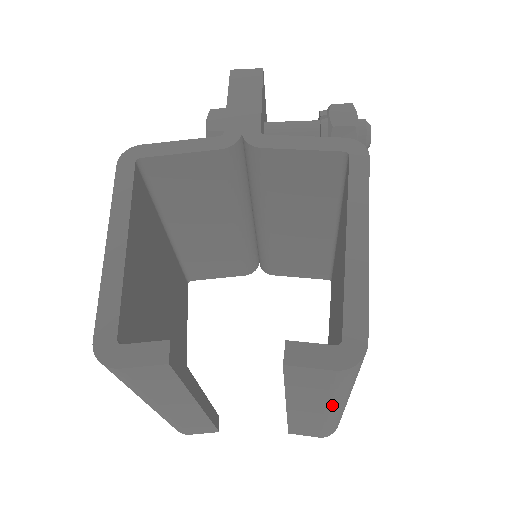
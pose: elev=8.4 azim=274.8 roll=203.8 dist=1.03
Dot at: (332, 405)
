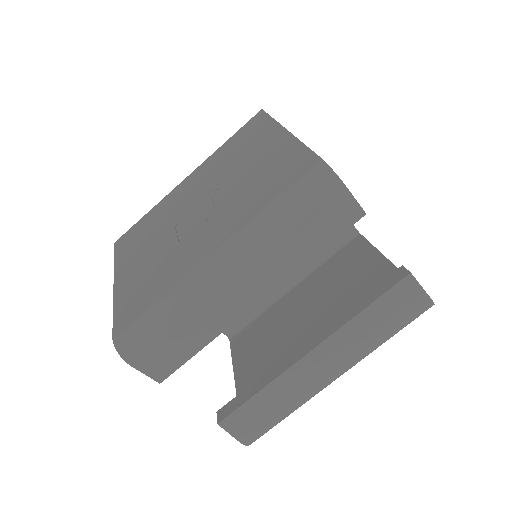
Dot at: (354, 359)
